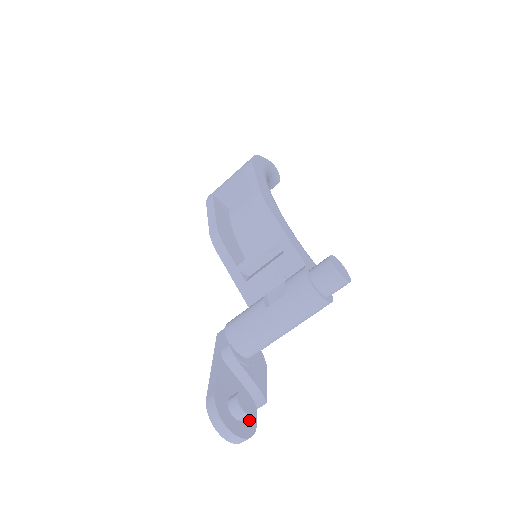
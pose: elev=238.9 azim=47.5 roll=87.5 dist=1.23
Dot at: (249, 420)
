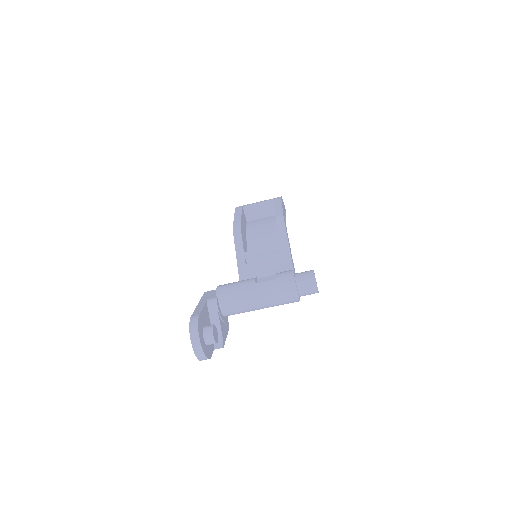
Dot at: (209, 349)
